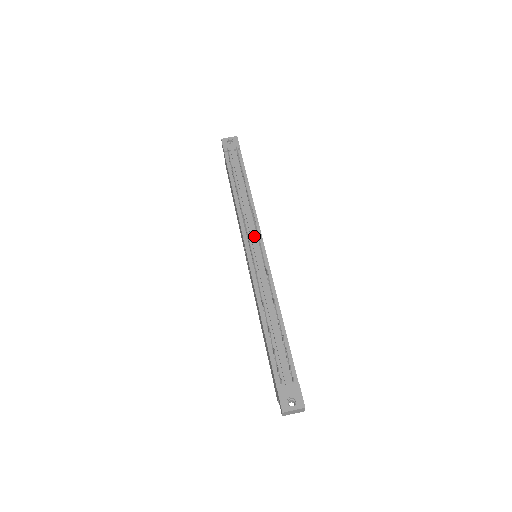
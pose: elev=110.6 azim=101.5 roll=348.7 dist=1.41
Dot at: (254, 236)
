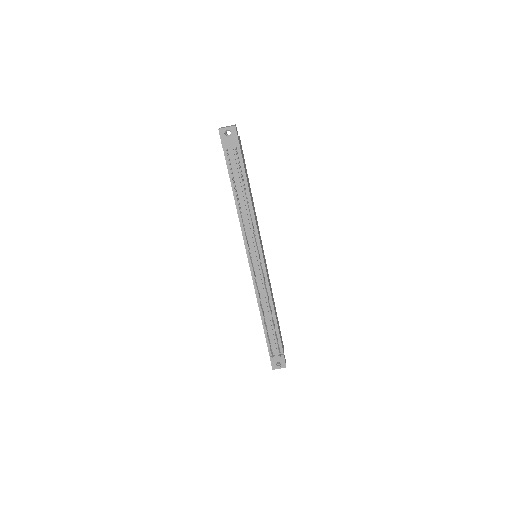
Dot at: (255, 247)
